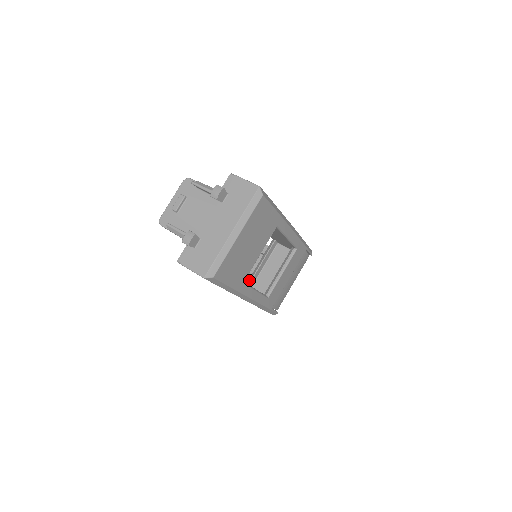
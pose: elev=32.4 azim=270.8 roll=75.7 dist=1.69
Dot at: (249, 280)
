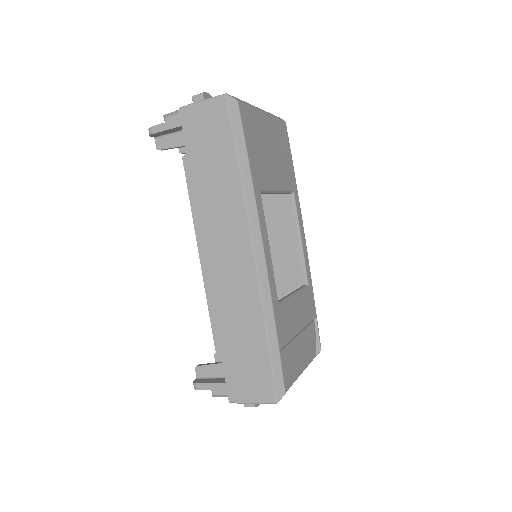
Dot at: occluded
